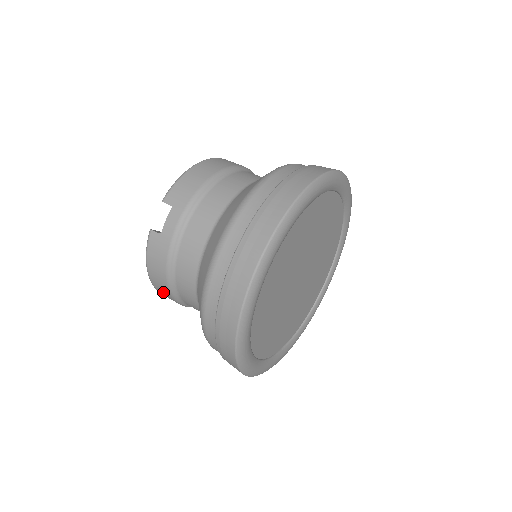
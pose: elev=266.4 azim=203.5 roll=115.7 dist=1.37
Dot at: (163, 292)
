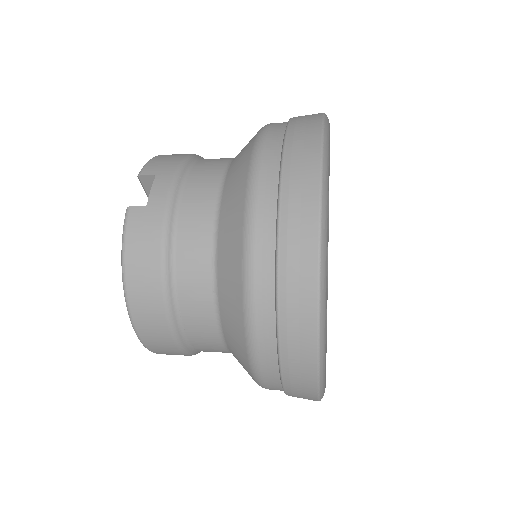
Dot at: (147, 311)
